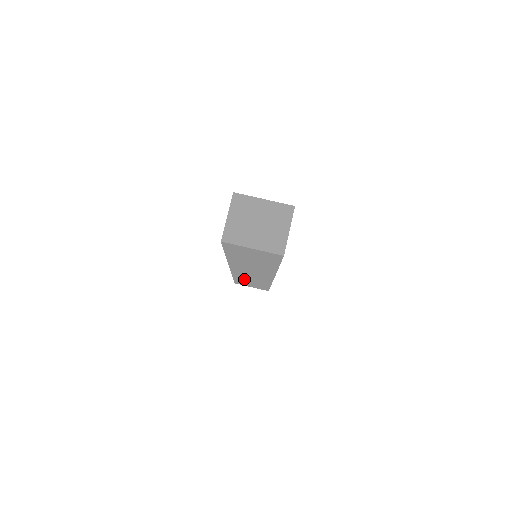
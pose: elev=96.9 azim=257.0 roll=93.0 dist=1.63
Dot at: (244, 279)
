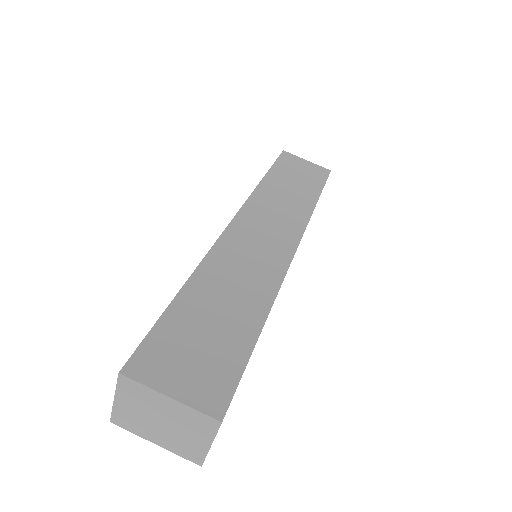
Dot at: occluded
